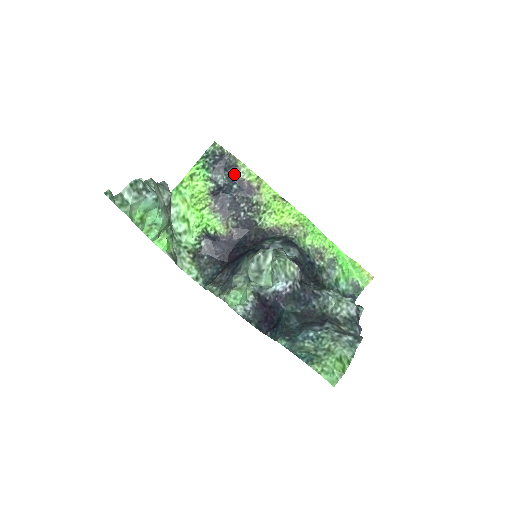
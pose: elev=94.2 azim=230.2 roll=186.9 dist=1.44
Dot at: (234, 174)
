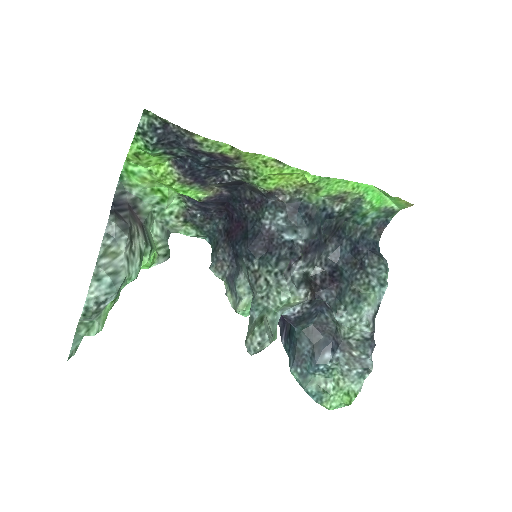
Dot at: (195, 150)
